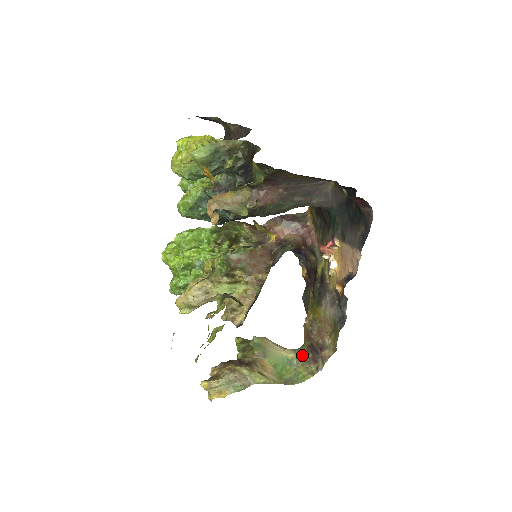
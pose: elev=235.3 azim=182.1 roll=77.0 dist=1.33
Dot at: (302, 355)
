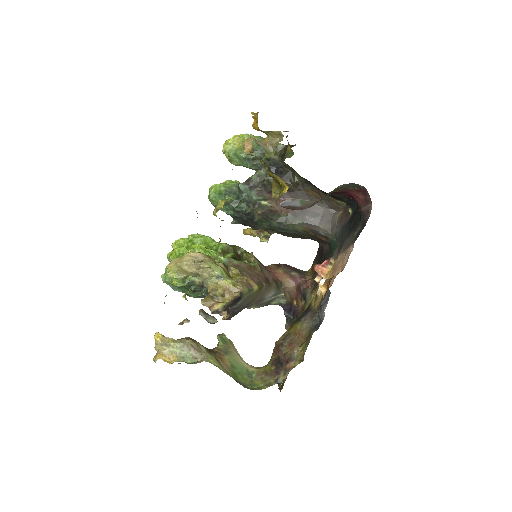
Dot at: (264, 369)
